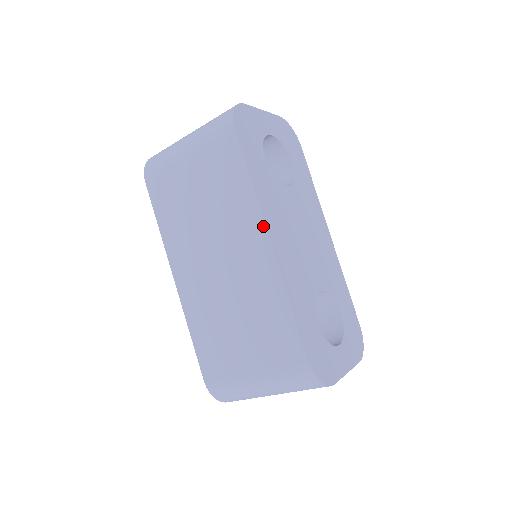
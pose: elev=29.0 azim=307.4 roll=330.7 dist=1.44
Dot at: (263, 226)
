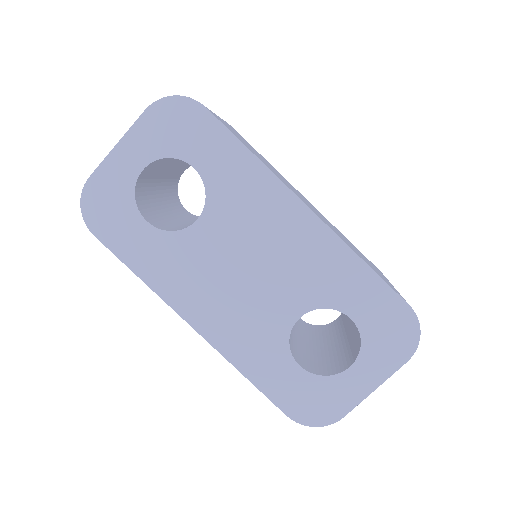
Dot at: (178, 313)
